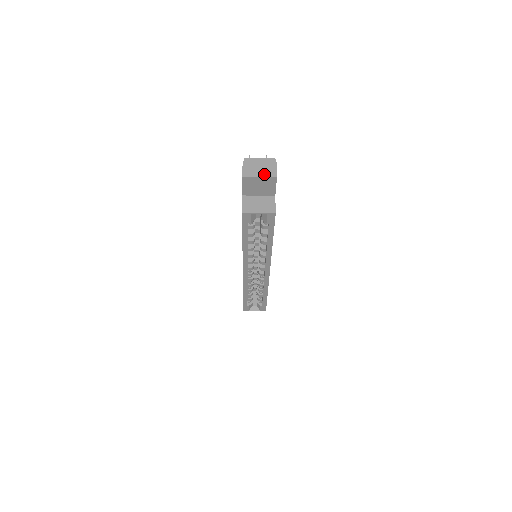
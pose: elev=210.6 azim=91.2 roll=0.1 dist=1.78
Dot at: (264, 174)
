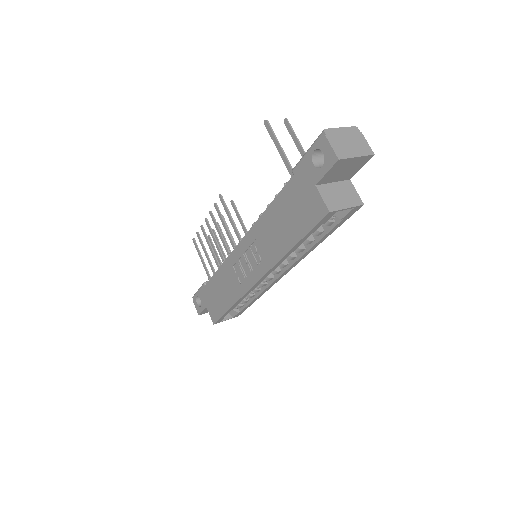
Dot at: (360, 152)
